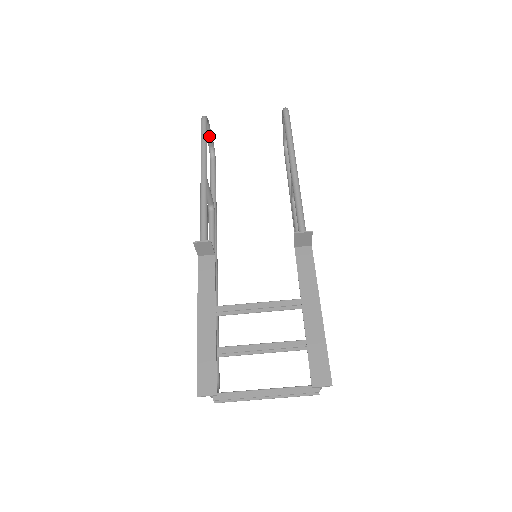
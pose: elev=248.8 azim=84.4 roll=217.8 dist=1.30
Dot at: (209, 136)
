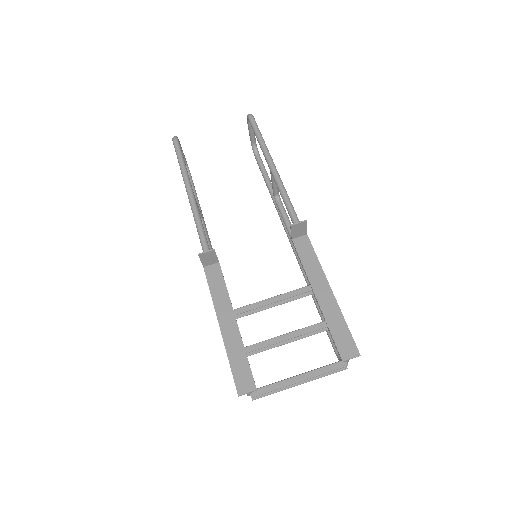
Dot at: occluded
